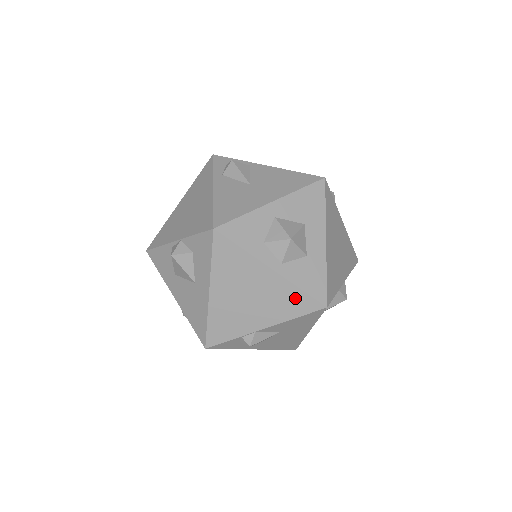
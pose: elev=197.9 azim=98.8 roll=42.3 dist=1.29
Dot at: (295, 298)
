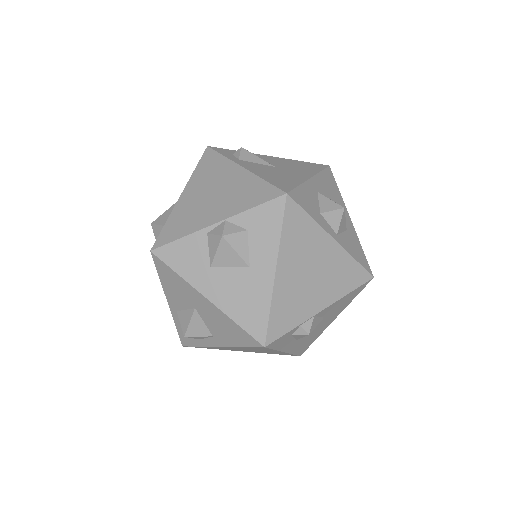
Dot at: (350, 270)
